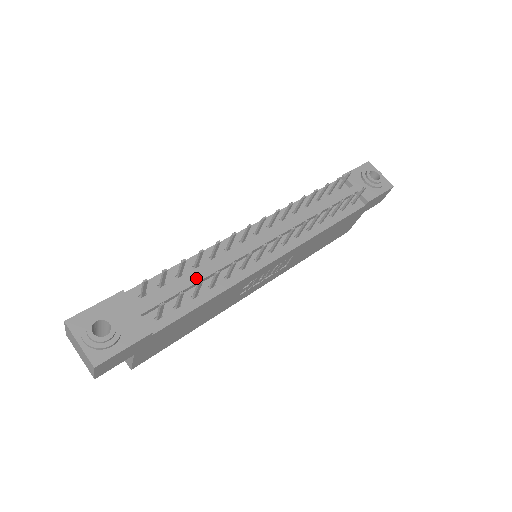
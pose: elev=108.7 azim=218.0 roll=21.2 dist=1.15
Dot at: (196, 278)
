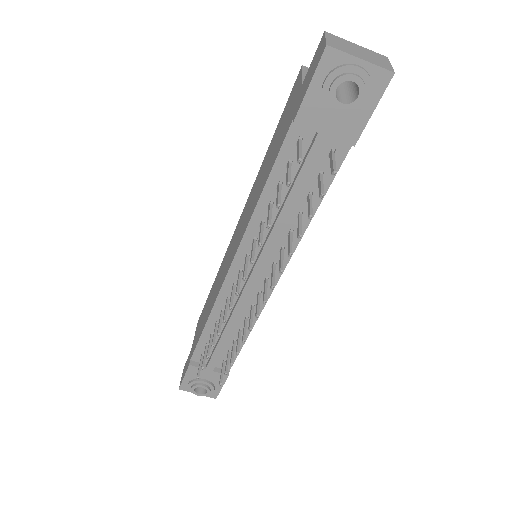
Dot at: (225, 338)
